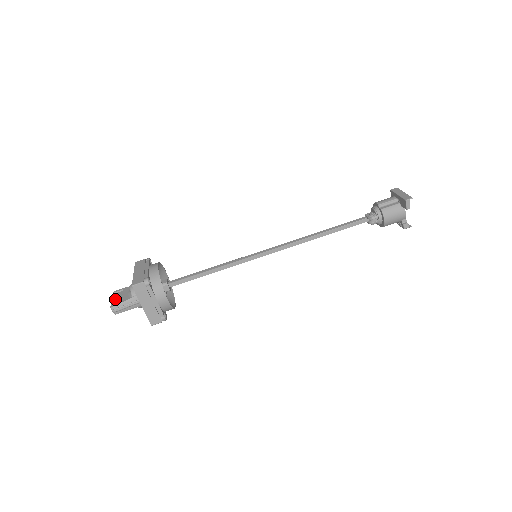
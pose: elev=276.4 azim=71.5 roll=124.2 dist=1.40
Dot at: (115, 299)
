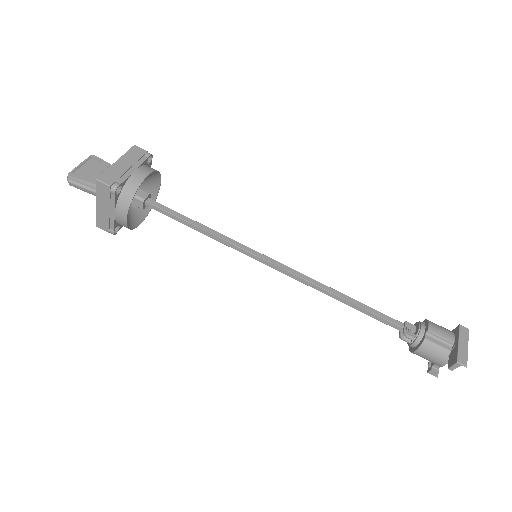
Dot at: (83, 167)
